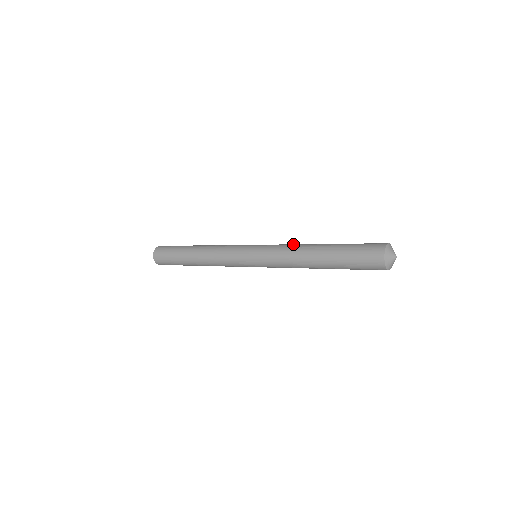
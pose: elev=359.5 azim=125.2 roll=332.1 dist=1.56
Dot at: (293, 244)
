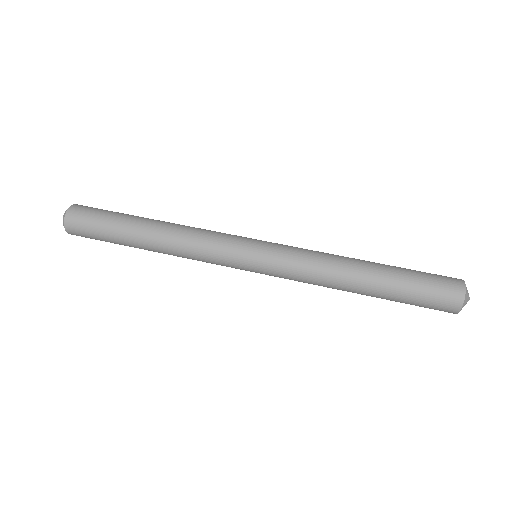
Dot at: (322, 259)
